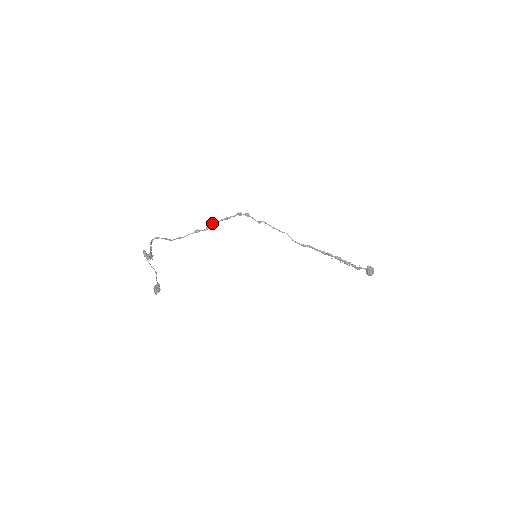
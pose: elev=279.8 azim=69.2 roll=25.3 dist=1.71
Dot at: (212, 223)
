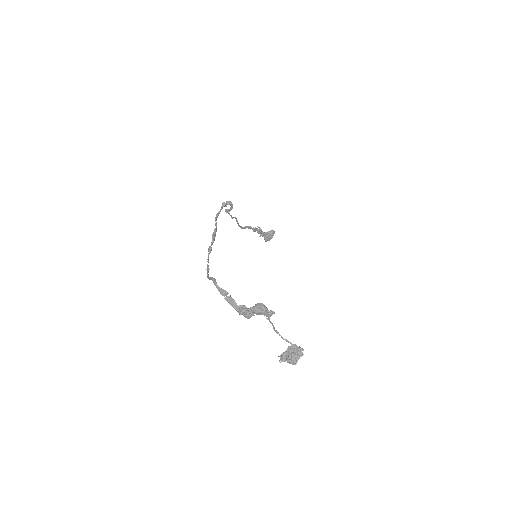
Dot at: (216, 229)
